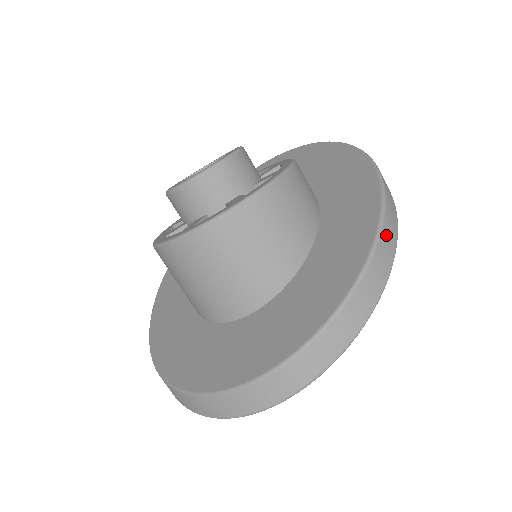
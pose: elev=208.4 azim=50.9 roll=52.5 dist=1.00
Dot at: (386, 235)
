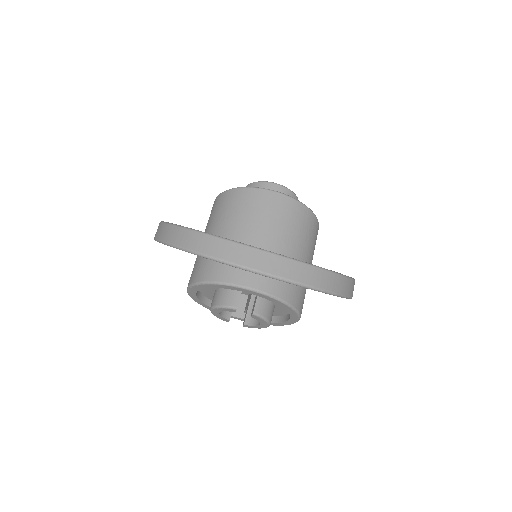
Dot at: occluded
